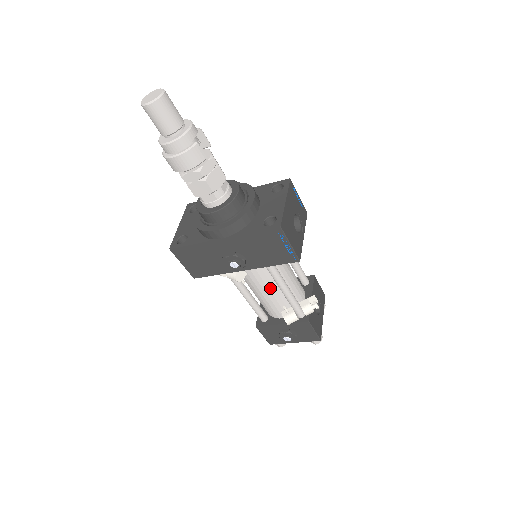
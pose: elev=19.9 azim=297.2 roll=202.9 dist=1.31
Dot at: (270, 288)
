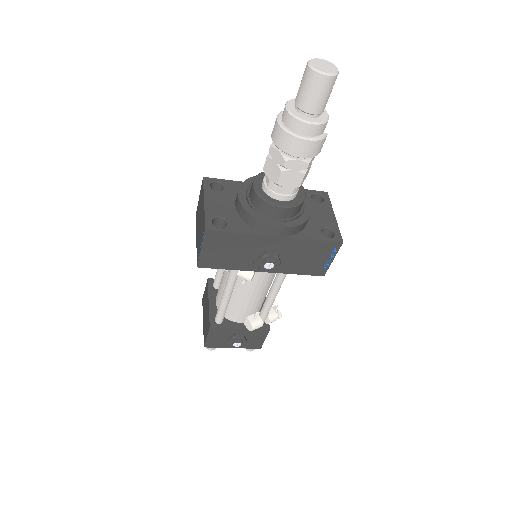
Dot at: (259, 292)
